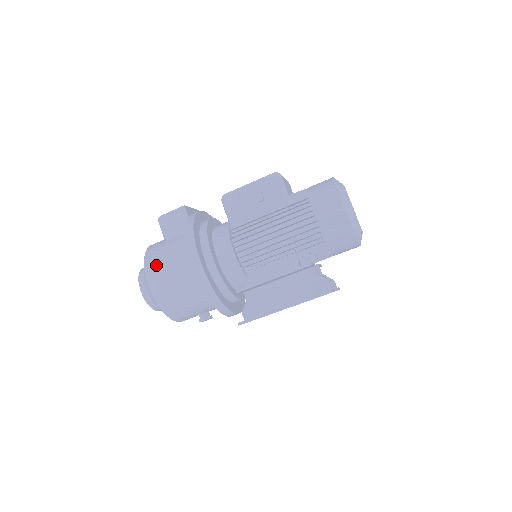
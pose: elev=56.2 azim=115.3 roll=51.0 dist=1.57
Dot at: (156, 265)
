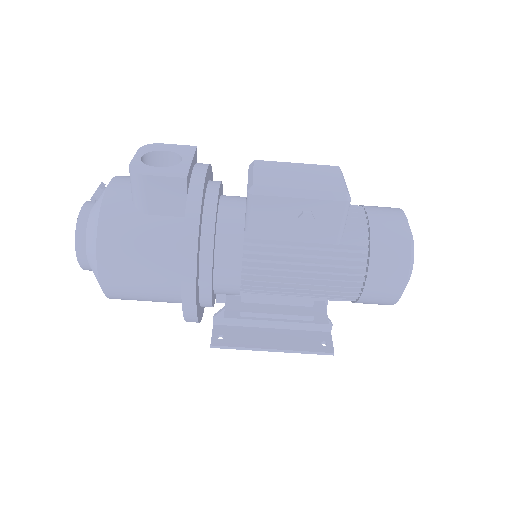
Dot at: (118, 257)
